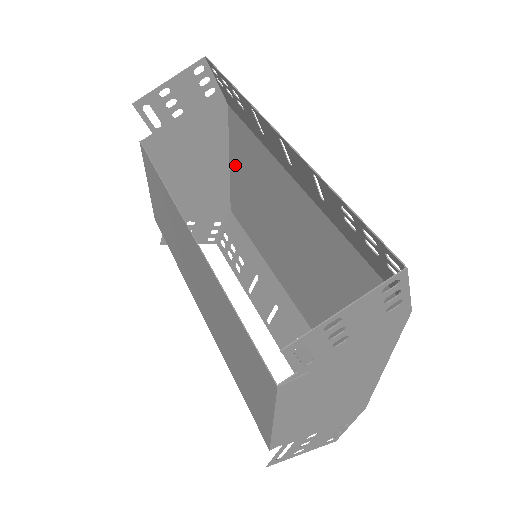
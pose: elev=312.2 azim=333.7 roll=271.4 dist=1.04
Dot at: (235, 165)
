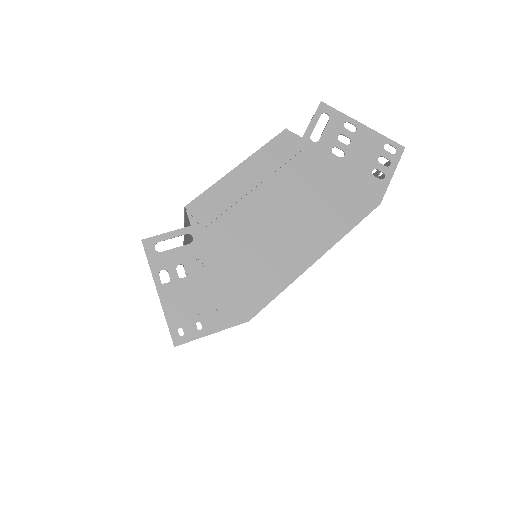
Dot at: occluded
